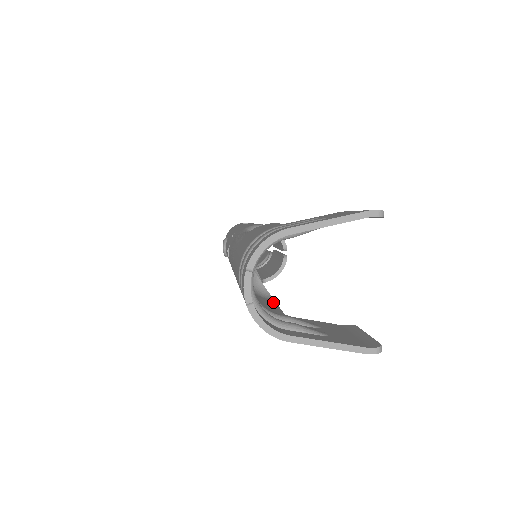
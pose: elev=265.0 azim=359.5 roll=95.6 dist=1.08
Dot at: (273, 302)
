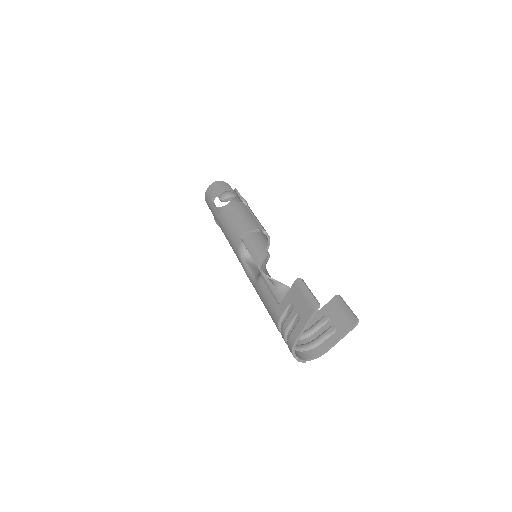
Dot at: occluded
